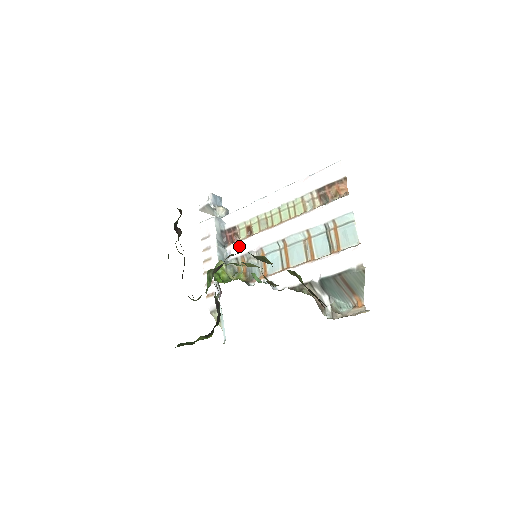
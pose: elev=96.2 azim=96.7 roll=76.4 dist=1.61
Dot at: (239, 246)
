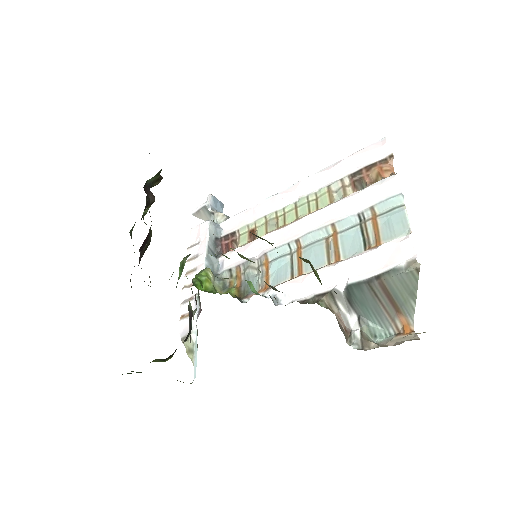
Dot at: (236, 254)
